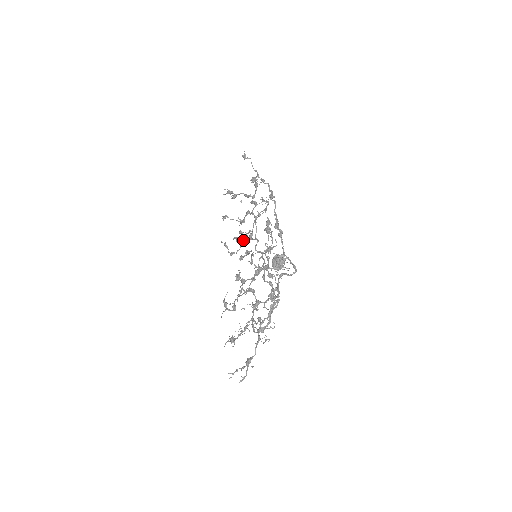
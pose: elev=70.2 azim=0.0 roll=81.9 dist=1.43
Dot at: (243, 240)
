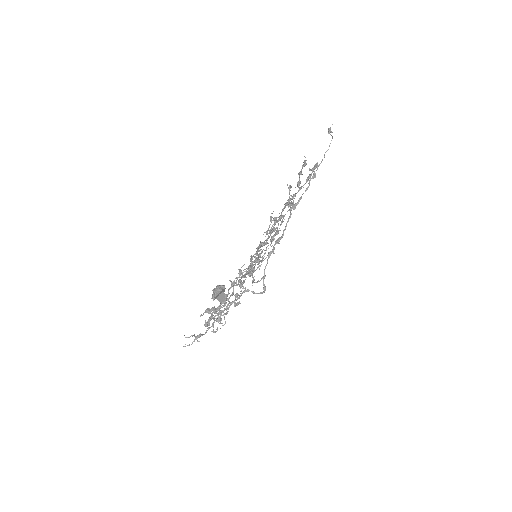
Dot at: occluded
